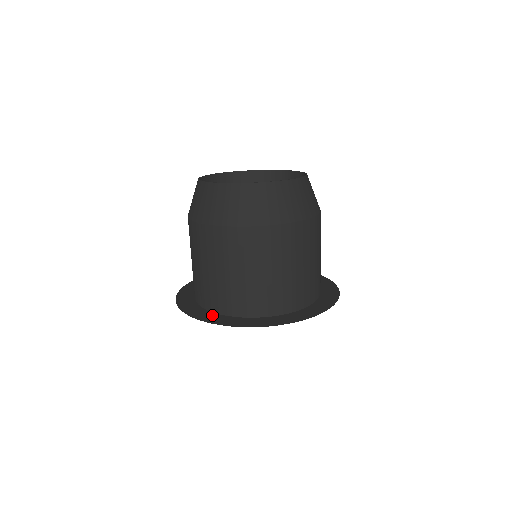
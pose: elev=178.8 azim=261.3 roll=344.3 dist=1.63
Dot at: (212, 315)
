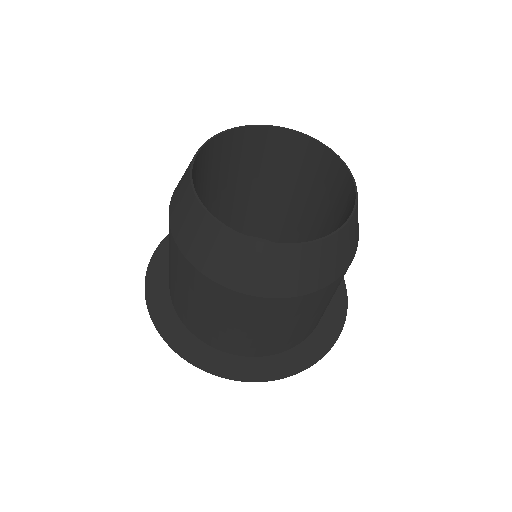
Dot at: (208, 353)
